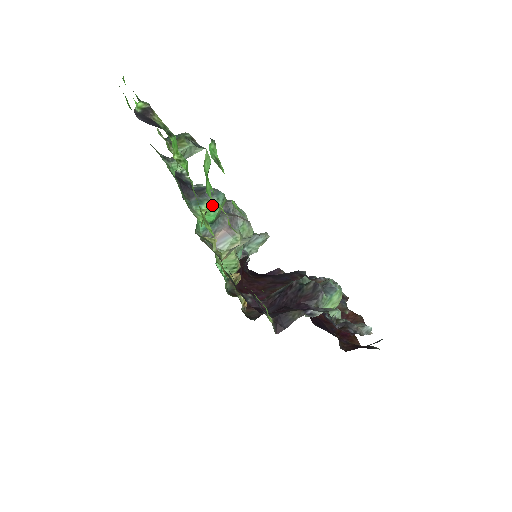
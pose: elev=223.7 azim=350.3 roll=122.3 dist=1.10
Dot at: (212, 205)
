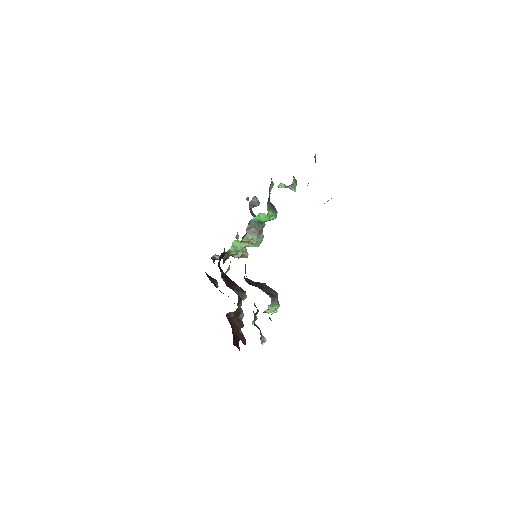
Dot at: (272, 215)
